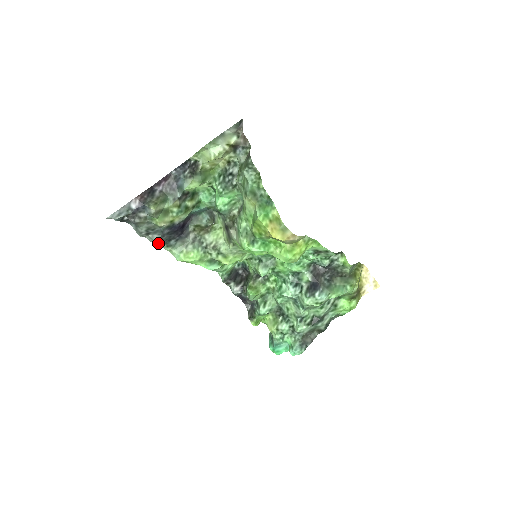
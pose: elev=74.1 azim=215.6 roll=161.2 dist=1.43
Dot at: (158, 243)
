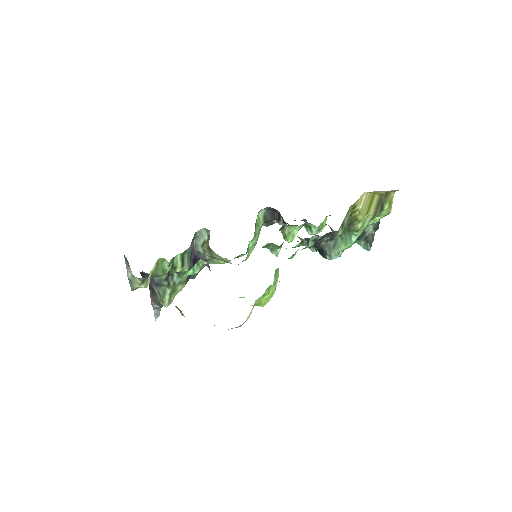
Dot at: occluded
